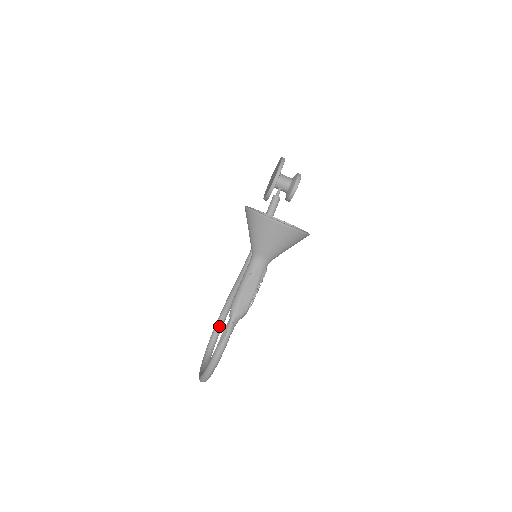
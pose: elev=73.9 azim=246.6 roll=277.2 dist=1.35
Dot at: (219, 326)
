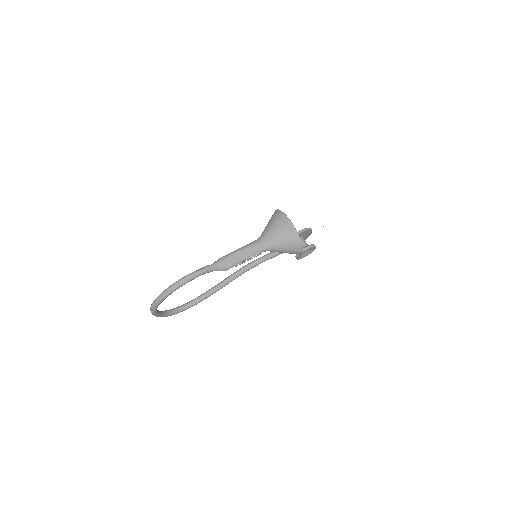
Dot at: (187, 305)
